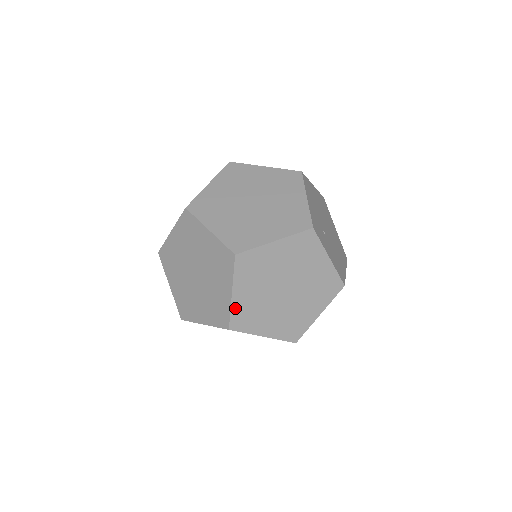
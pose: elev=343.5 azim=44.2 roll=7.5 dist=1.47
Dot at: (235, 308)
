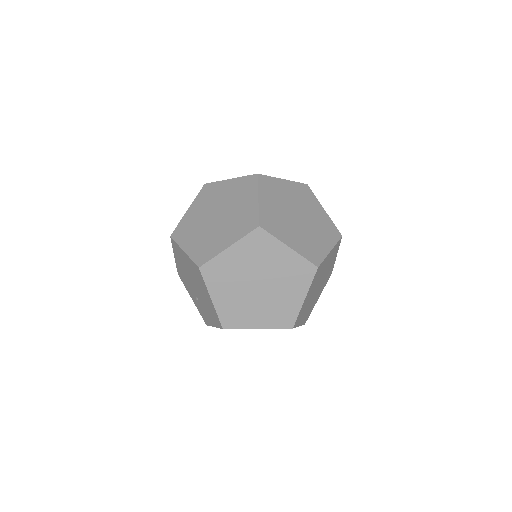
Dot at: (262, 211)
